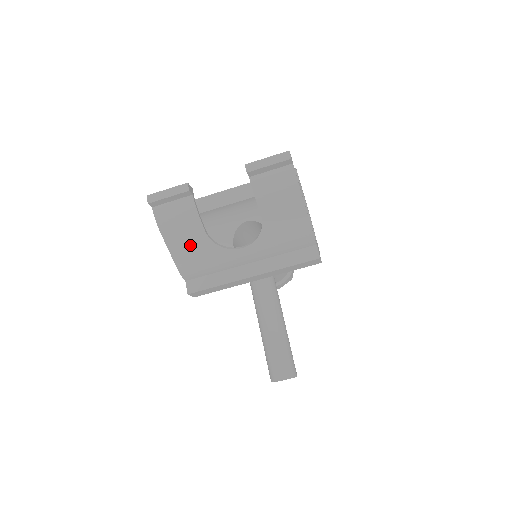
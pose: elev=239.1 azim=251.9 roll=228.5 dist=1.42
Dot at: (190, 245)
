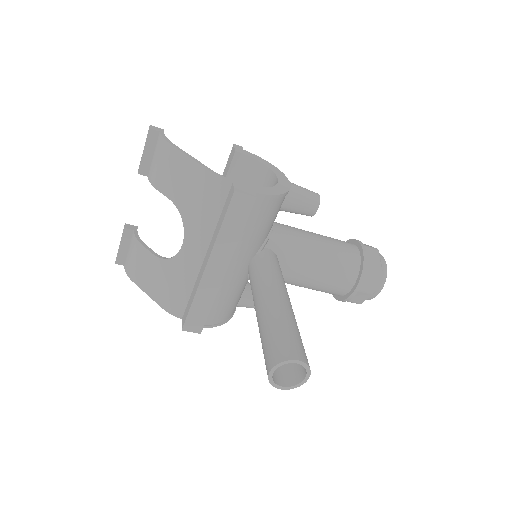
Dot at: (154, 277)
